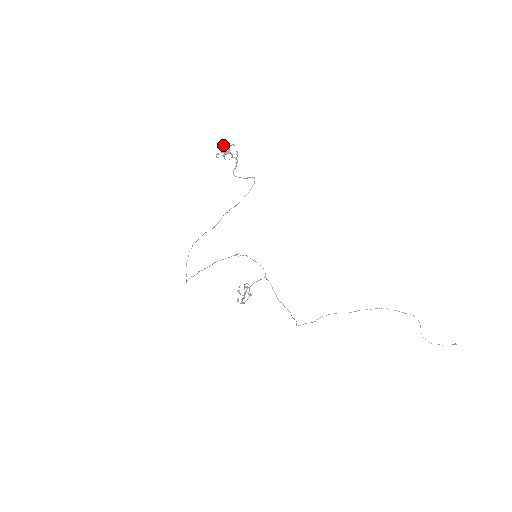
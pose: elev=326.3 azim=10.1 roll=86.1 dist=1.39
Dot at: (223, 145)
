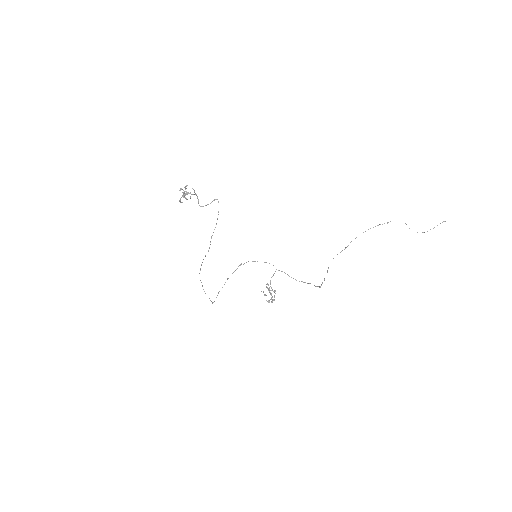
Dot at: occluded
